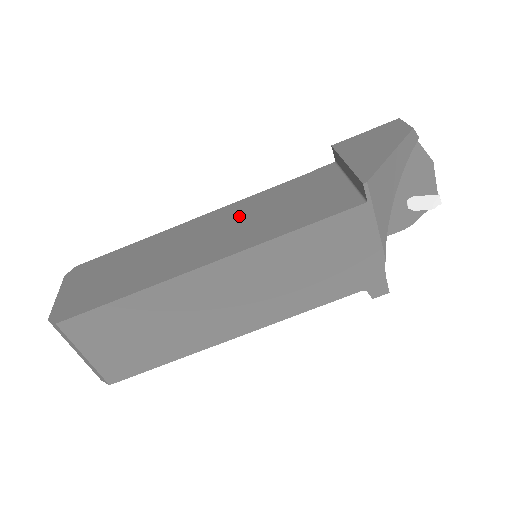
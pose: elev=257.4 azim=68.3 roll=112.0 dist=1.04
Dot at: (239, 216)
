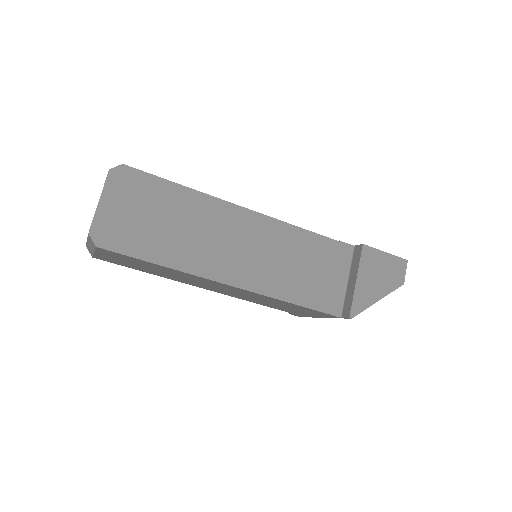
Dot at: (272, 245)
